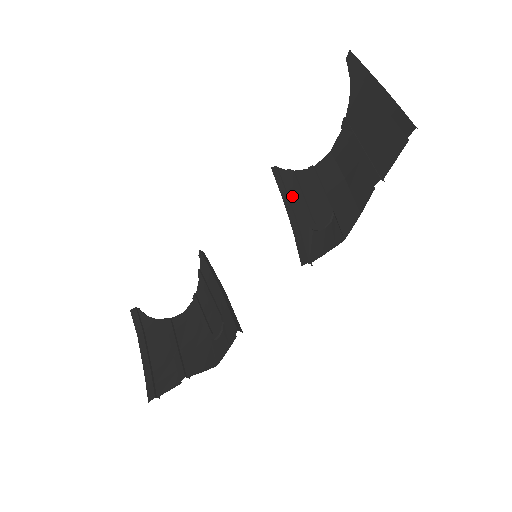
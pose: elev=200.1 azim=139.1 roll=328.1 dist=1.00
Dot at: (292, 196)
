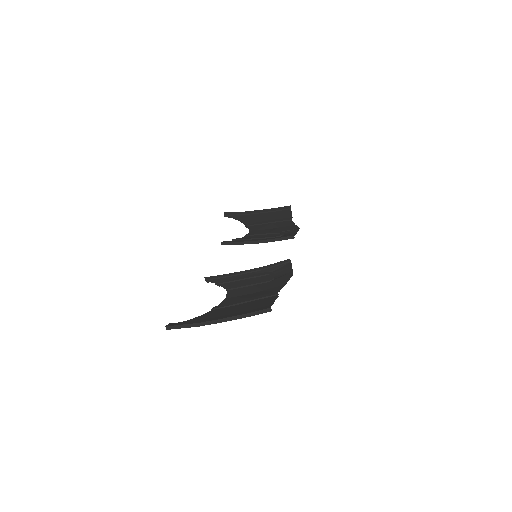
Dot at: (250, 240)
